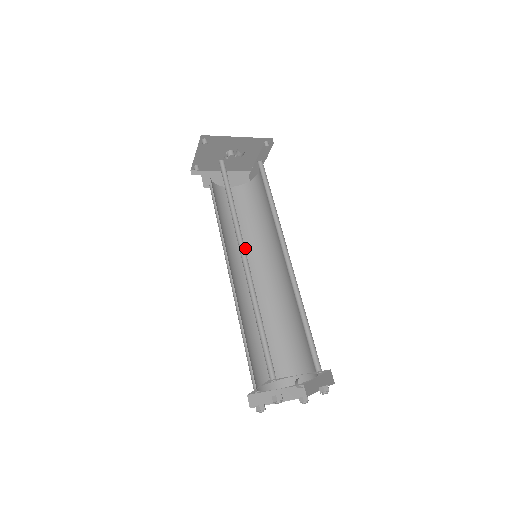
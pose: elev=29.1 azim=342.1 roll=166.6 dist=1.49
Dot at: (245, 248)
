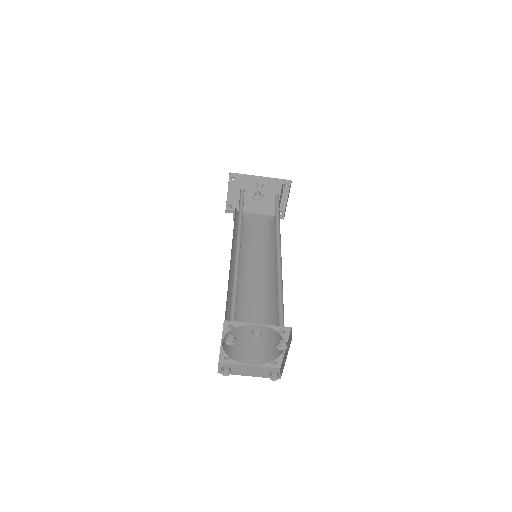
Dot at: (255, 261)
